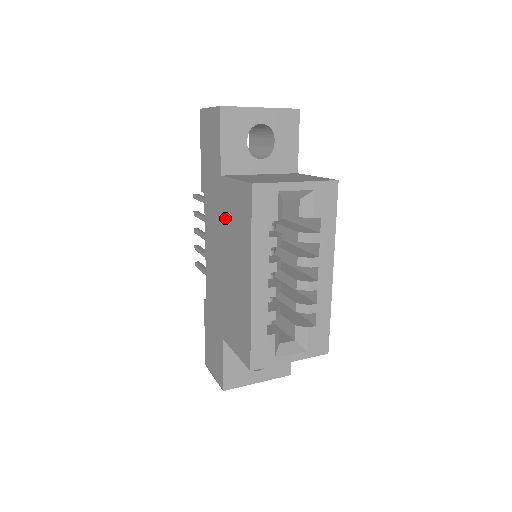
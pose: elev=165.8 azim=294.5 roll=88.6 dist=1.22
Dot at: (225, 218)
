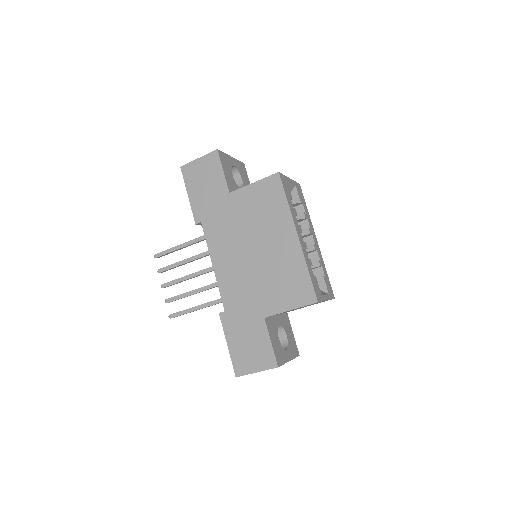
Dot at: (245, 217)
